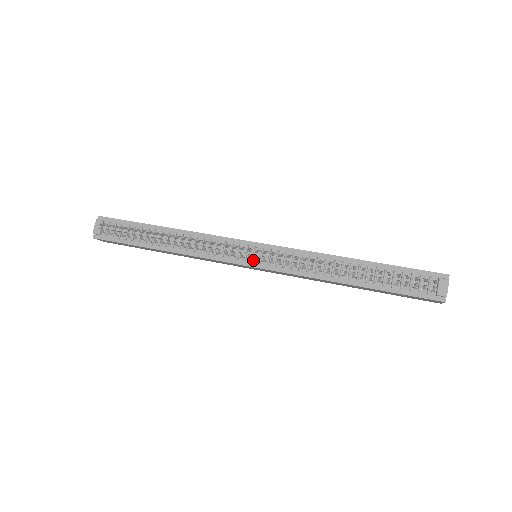
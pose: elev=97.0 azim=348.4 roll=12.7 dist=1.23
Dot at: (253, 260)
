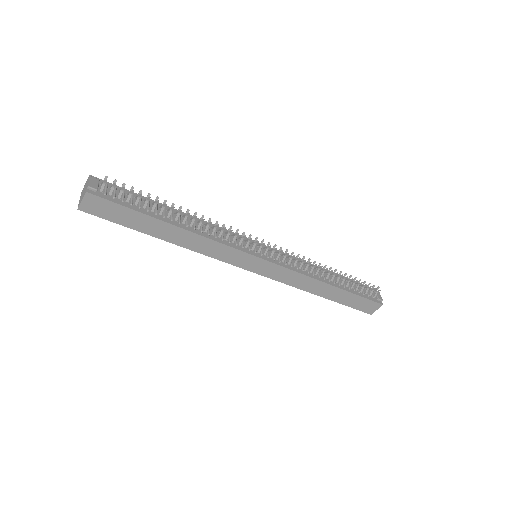
Dot at: (262, 254)
